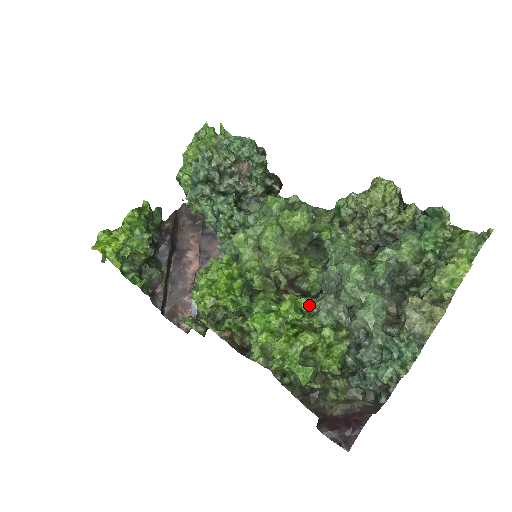
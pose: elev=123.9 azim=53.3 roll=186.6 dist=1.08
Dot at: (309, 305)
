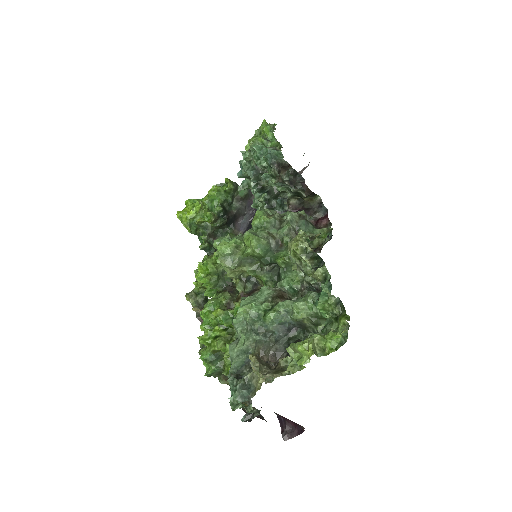
Dot at: occluded
